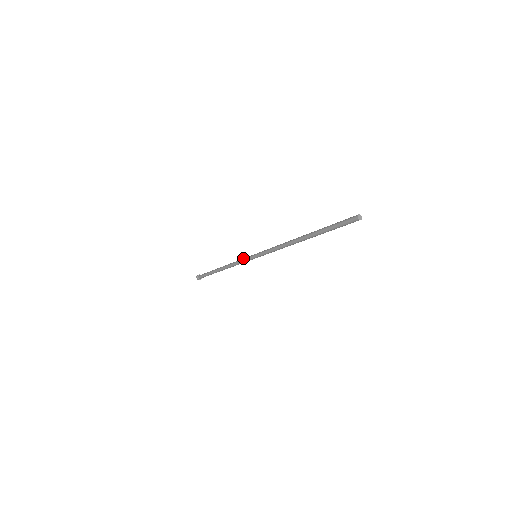
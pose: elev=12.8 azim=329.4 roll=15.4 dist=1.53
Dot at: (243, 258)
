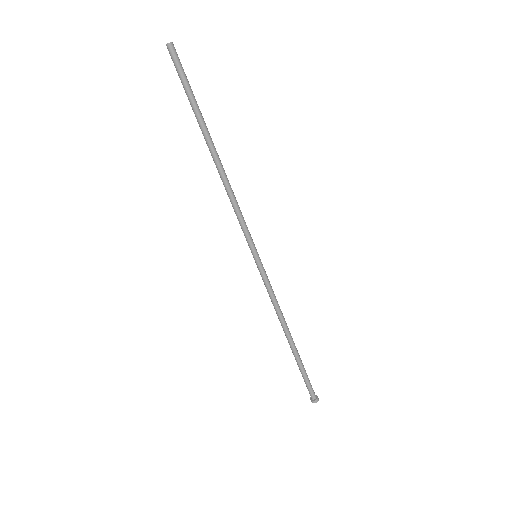
Dot at: (265, 283)
